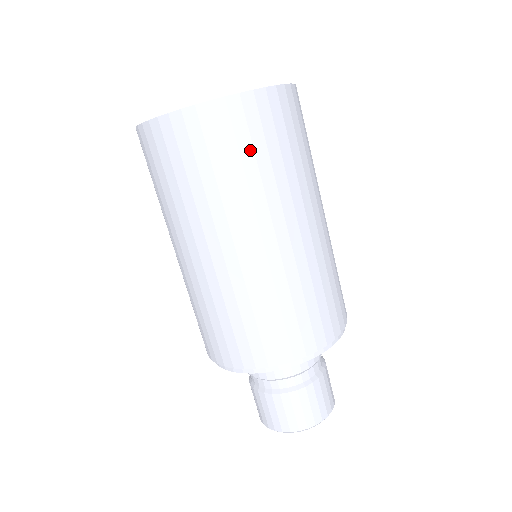
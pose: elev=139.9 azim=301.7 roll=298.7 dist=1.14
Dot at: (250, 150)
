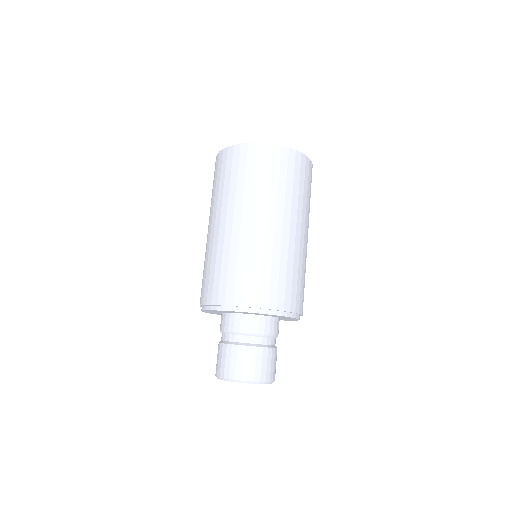
Dot at: (252, 172)
